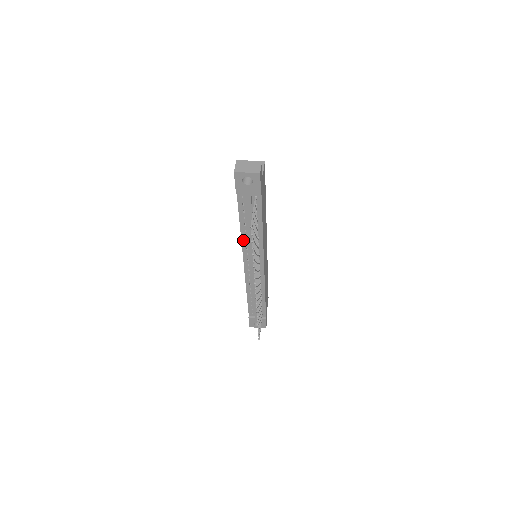
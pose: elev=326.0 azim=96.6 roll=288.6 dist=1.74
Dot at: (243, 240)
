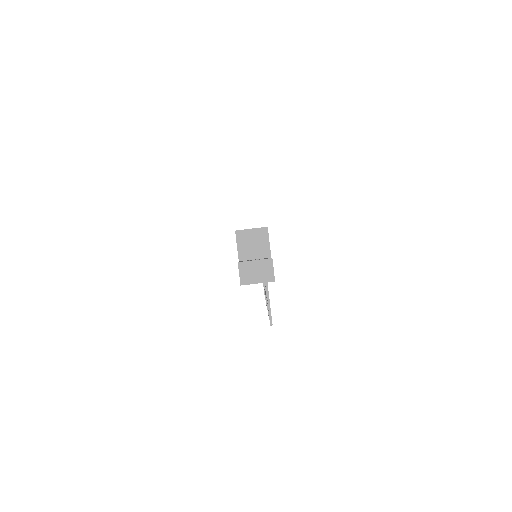
Dot at: occluded
